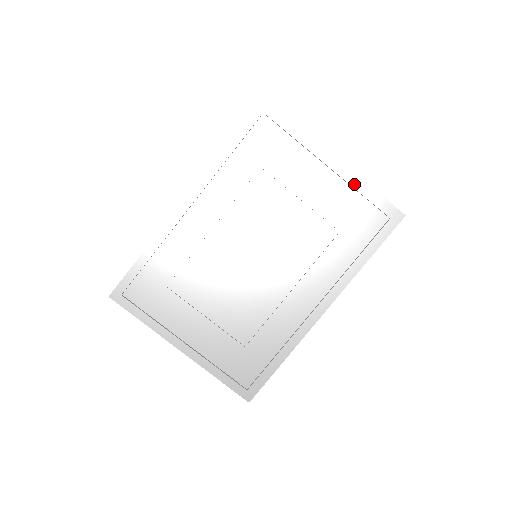
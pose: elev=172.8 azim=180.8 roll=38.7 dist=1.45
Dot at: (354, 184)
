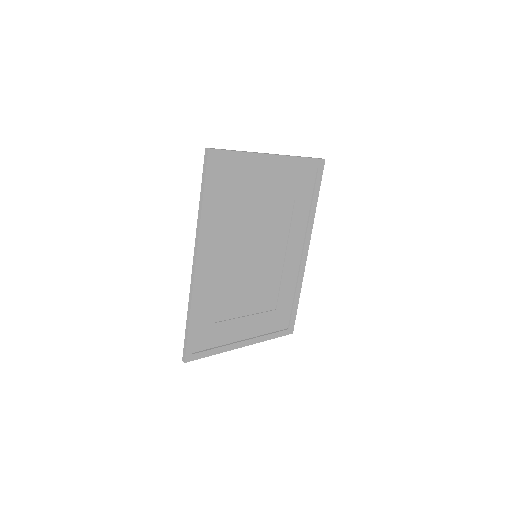
Dot at: (291, 163)
